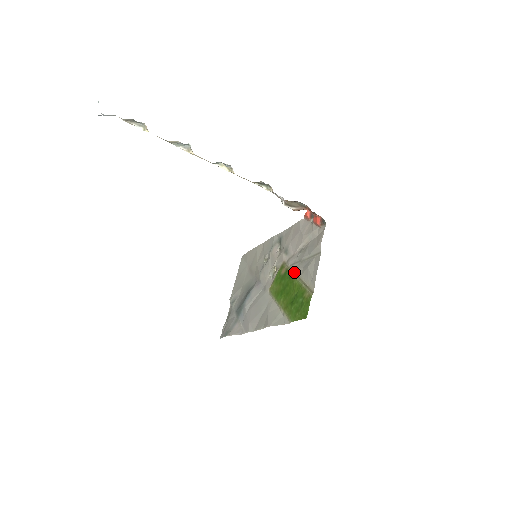
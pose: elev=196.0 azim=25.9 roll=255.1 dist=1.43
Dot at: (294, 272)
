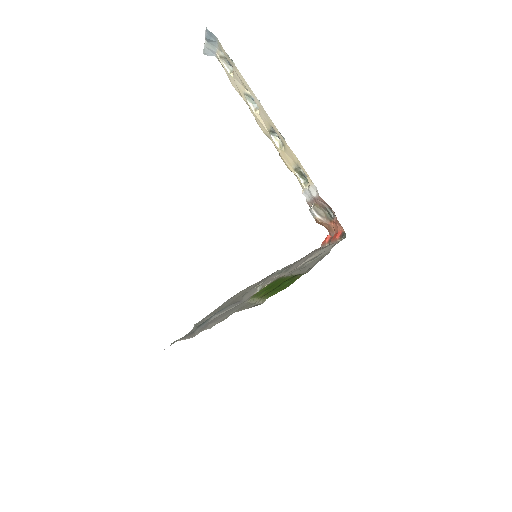
Dot at: occluded
